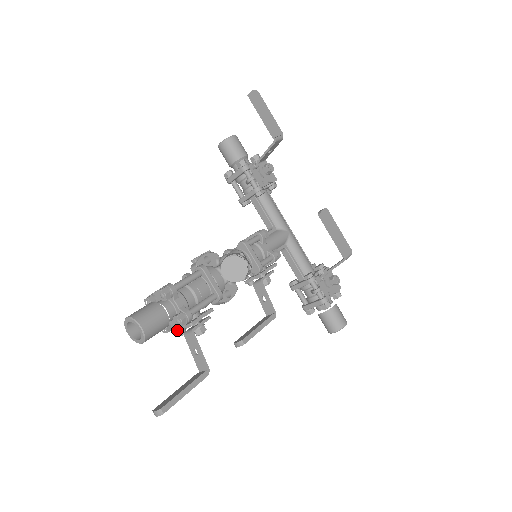
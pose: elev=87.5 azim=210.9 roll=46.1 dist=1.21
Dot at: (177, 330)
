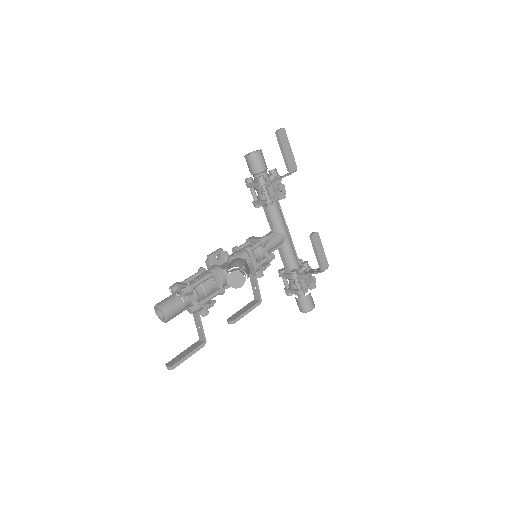
Dot at: occluded
